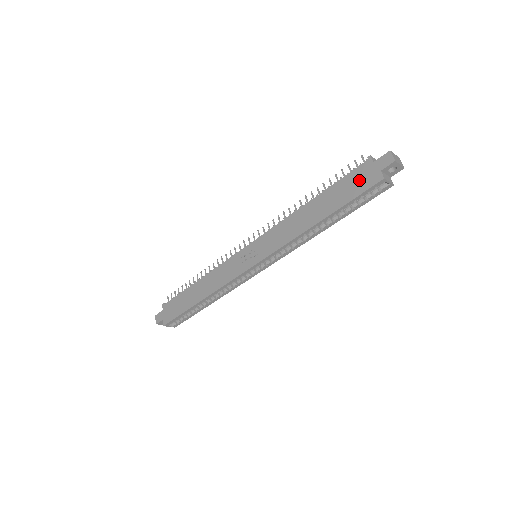
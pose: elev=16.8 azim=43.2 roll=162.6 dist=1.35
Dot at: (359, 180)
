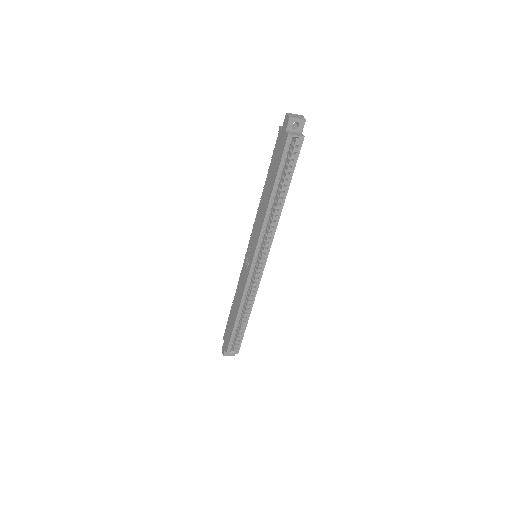
Dot at: (279, 148)
